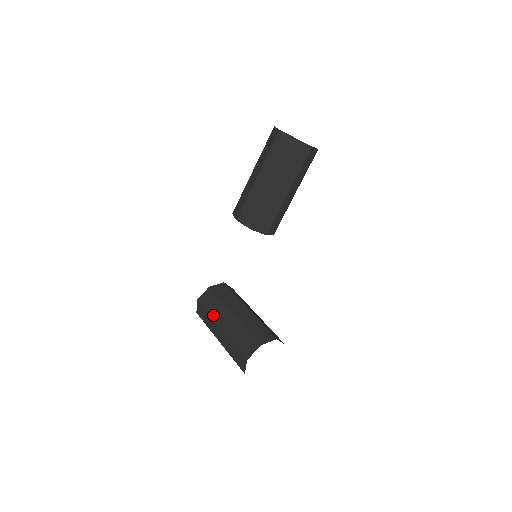
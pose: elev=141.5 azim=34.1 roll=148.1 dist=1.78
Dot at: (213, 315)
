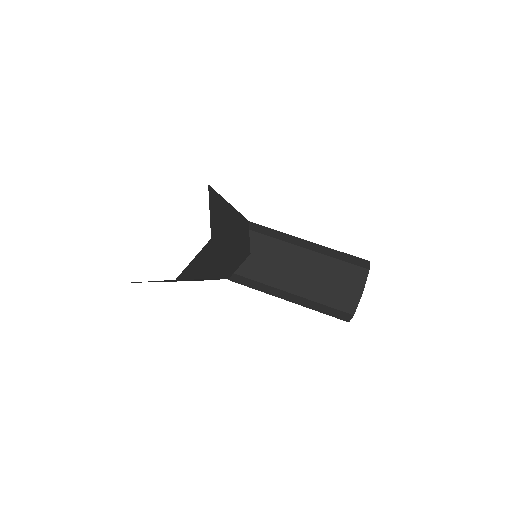
Dot at: occluded
